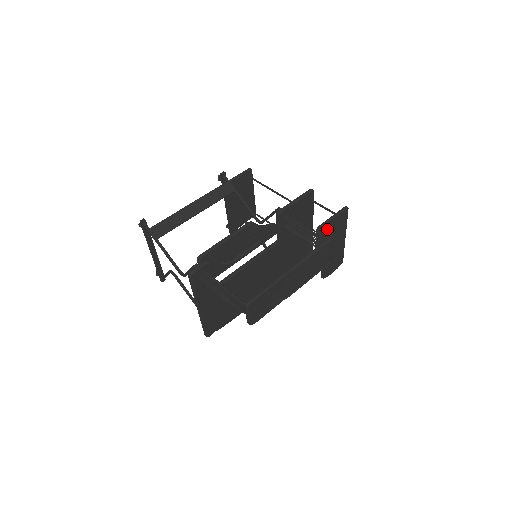
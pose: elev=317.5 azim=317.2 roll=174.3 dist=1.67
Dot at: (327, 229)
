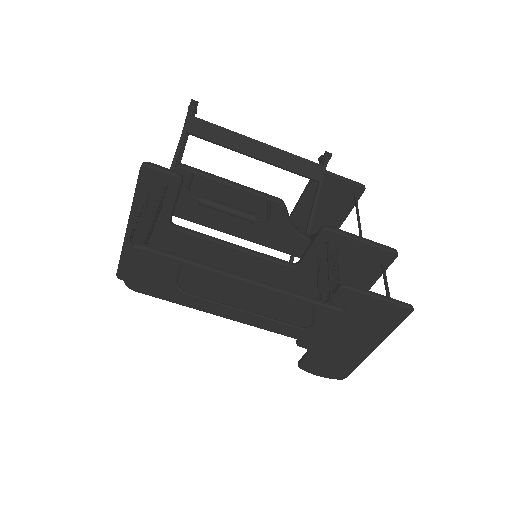
Dot at: (356, 302)
